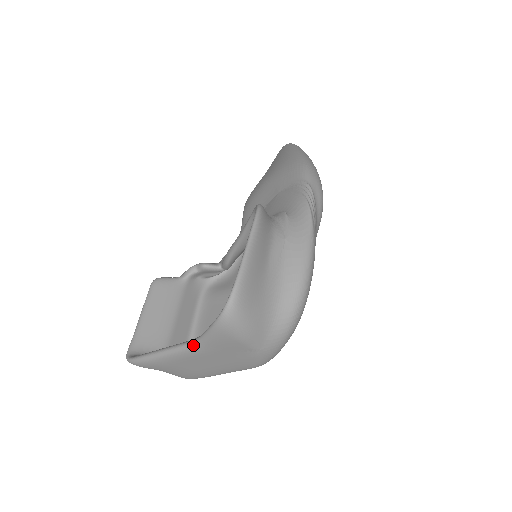
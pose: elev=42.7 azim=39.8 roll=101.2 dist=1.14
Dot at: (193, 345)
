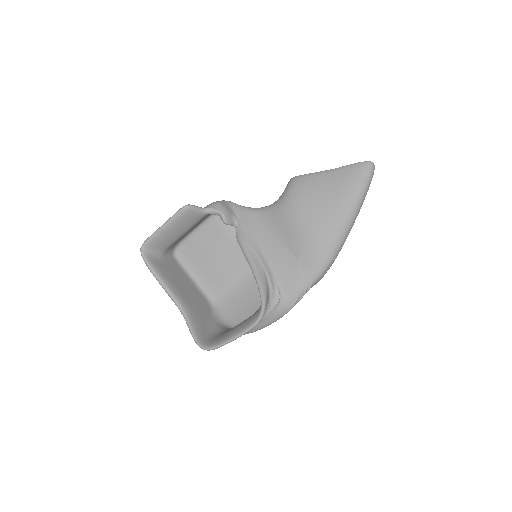
Dot at: (180, 311)
